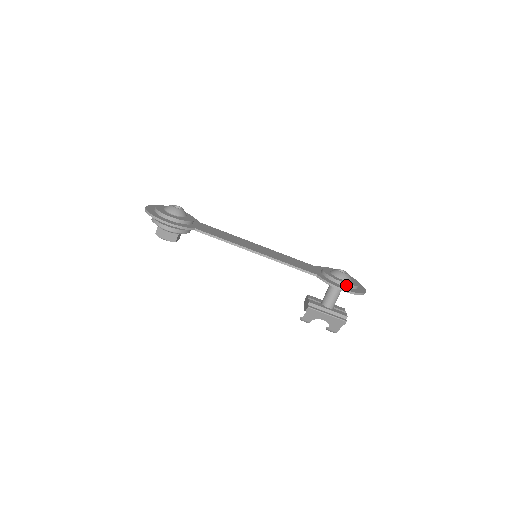
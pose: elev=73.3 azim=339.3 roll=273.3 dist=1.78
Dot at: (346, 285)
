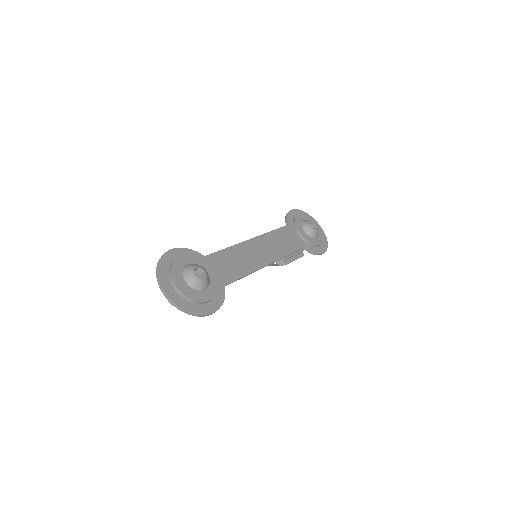
Dot at: (321, 244)
